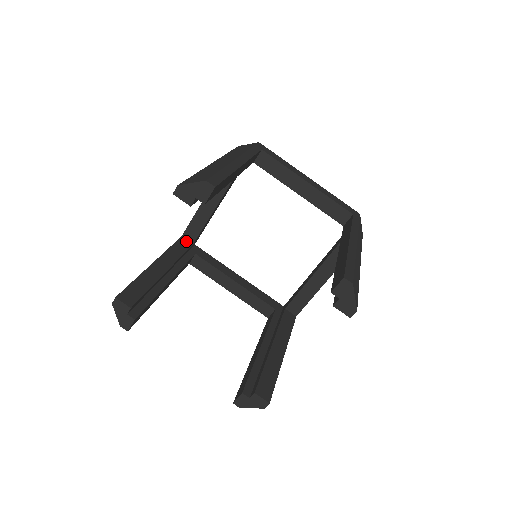
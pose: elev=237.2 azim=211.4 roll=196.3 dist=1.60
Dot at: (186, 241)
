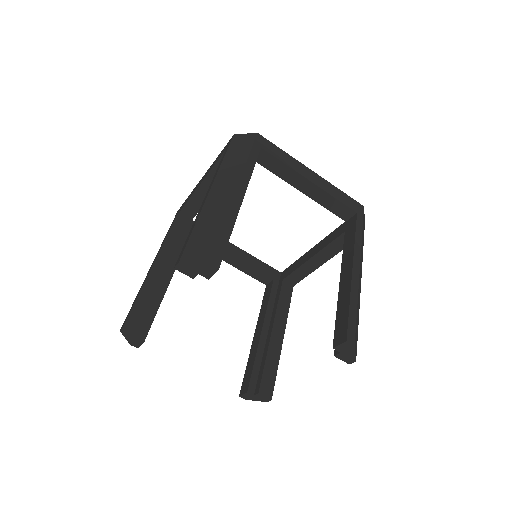
Dot at: (181, 222)
